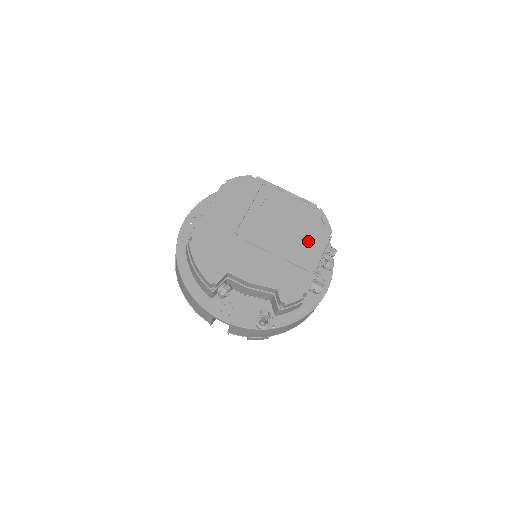
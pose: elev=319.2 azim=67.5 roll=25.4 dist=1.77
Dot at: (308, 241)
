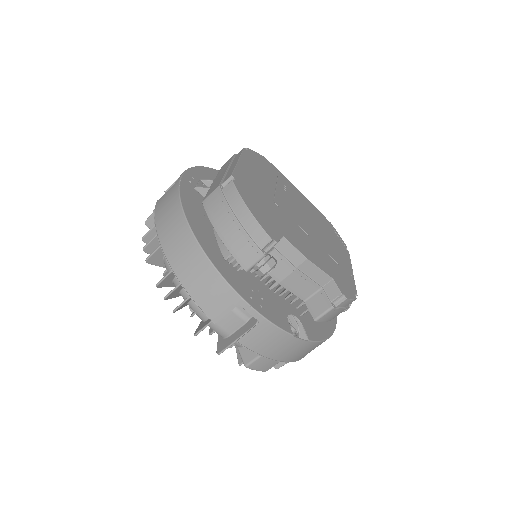
Dot at: (335, 245)
